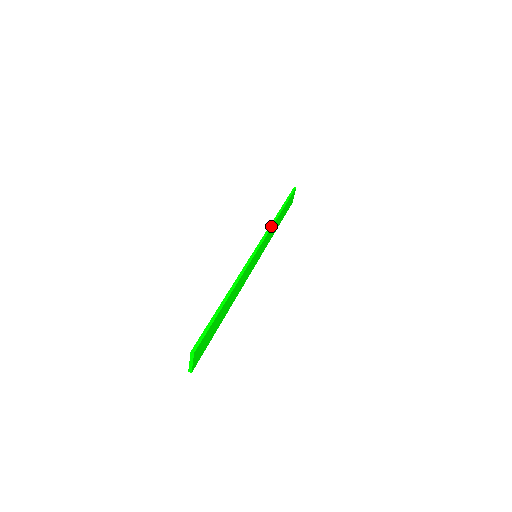
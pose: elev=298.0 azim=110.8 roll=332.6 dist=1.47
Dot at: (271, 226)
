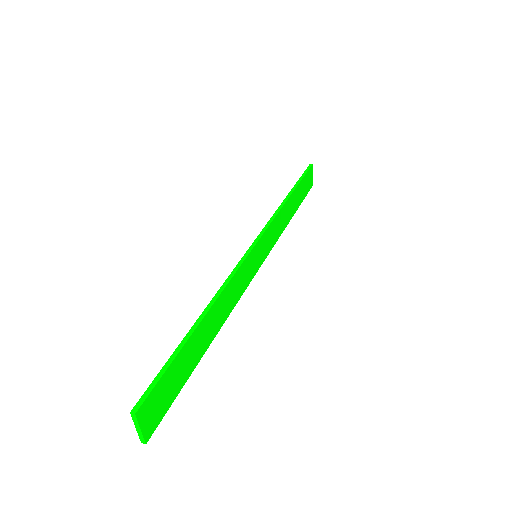
Dot at: (275, 214)
